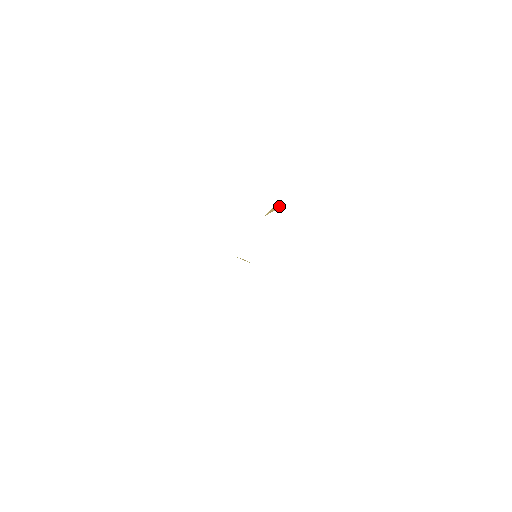
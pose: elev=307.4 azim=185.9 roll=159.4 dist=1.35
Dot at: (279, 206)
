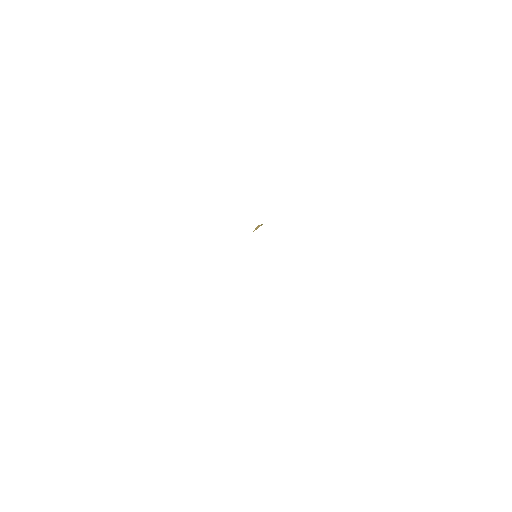
Dot at: (261, 224)
